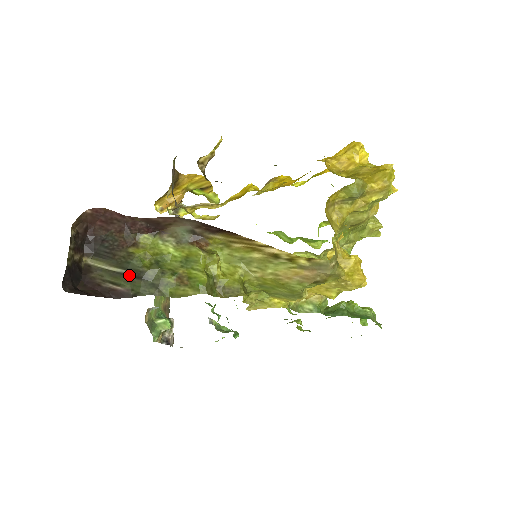
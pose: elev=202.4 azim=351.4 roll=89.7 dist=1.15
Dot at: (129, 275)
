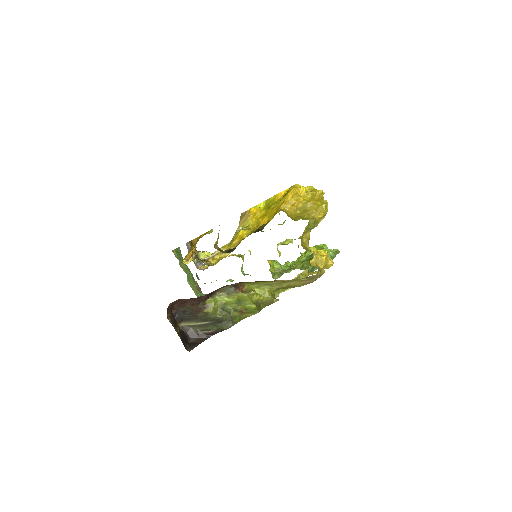
Dot at: (213, 323)
